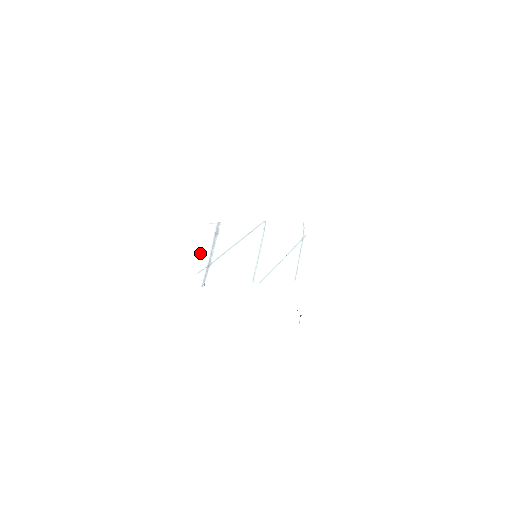
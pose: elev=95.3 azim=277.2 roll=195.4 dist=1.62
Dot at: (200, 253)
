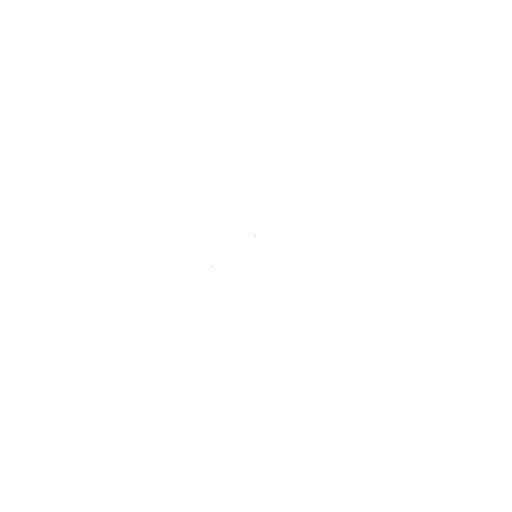
Dot at: occluded
